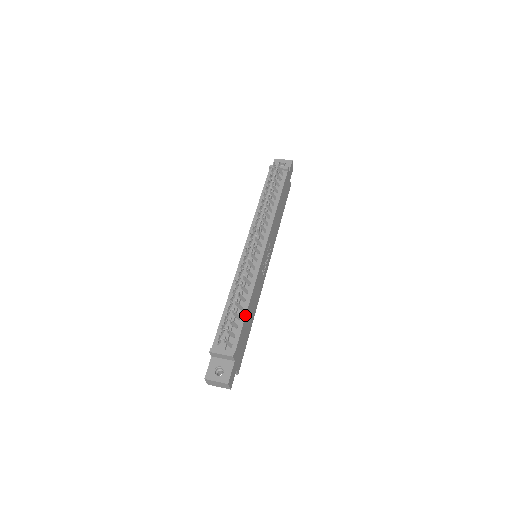
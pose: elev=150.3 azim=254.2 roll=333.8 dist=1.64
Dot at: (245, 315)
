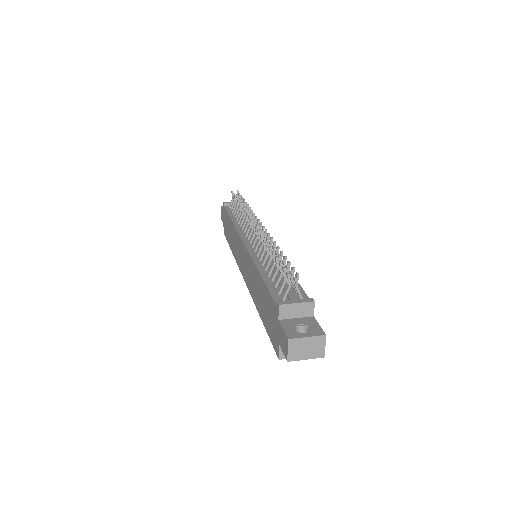
Dot at: occluded
